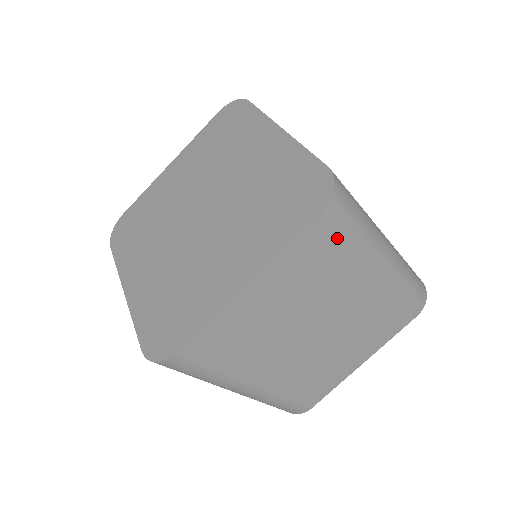
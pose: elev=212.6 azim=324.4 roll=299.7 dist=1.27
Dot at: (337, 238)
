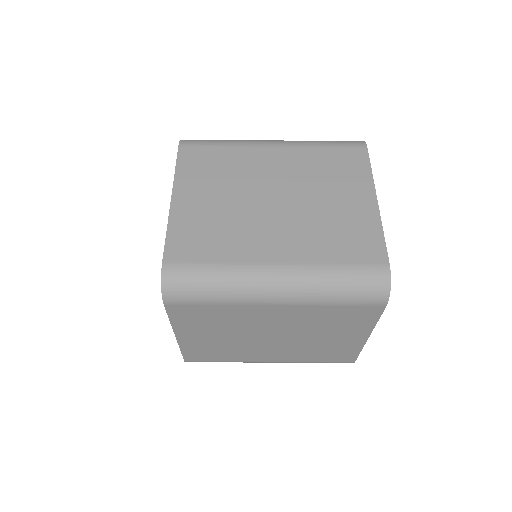
Dot at: (208, 149)
